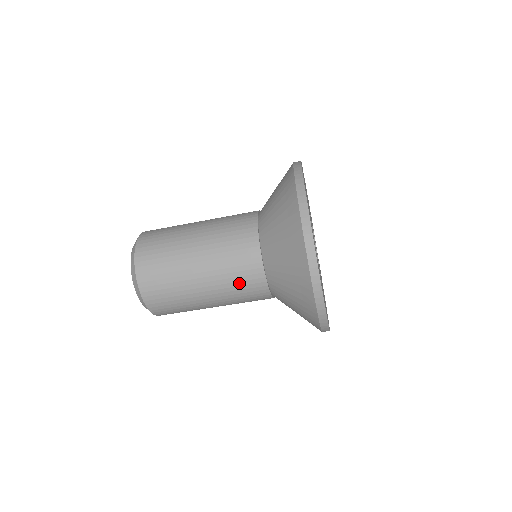
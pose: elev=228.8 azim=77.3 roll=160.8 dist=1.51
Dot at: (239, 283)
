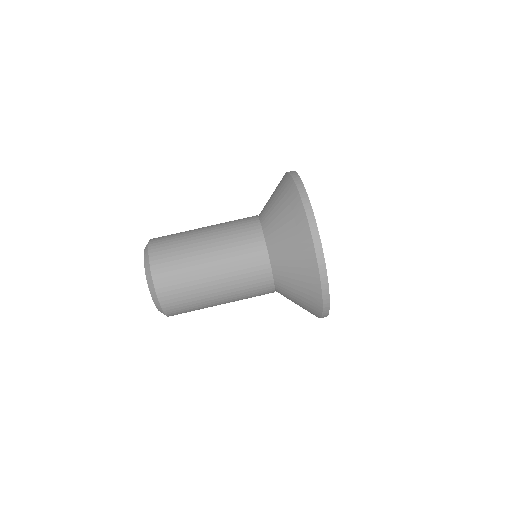
Dot at: (245, 266)
